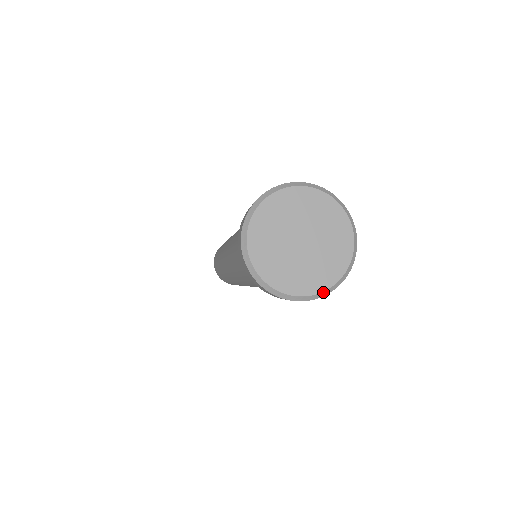
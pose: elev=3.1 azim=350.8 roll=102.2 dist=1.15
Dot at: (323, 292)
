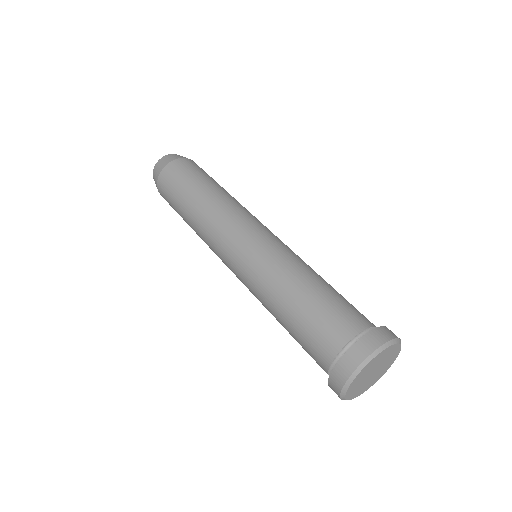
Dot at: occluded
